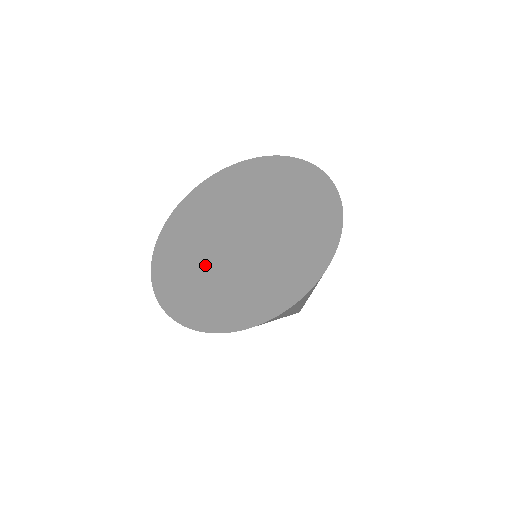
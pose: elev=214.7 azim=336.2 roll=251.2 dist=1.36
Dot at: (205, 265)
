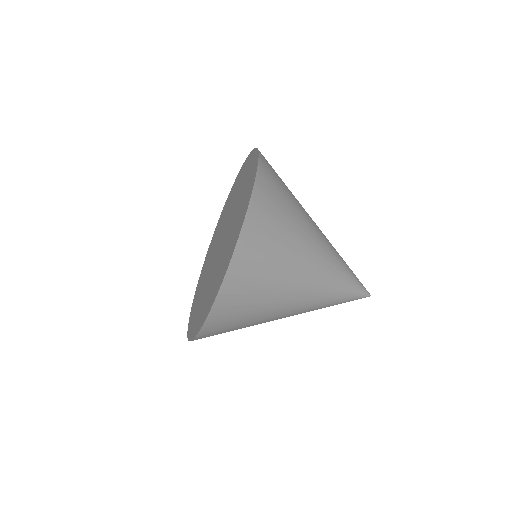
Dot at: (207, 285)
